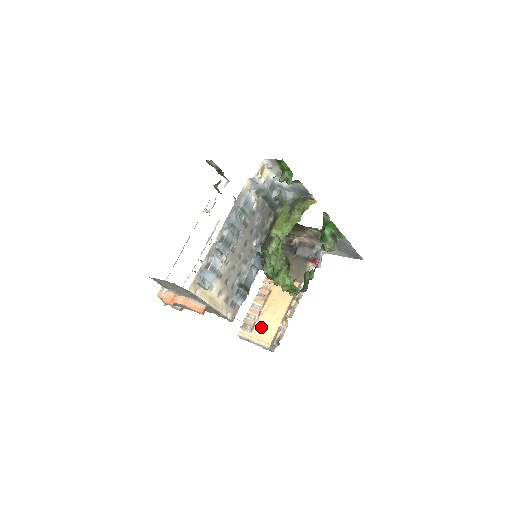
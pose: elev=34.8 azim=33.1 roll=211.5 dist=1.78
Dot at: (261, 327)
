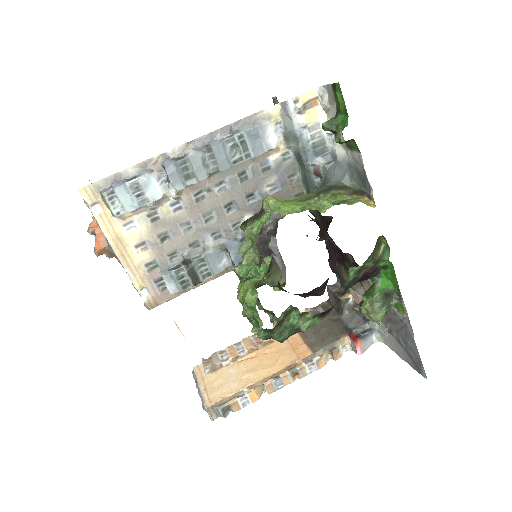
Dot at: (223, 376)
